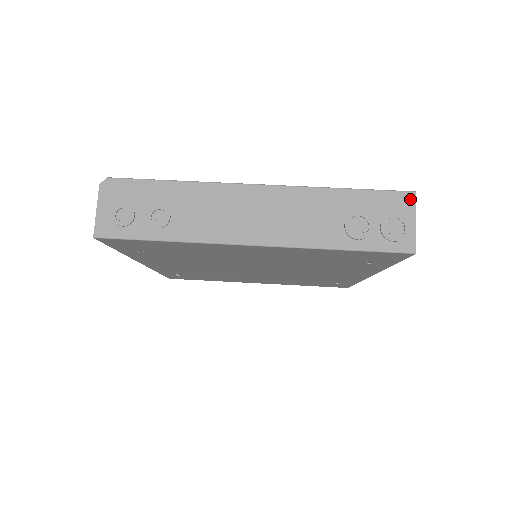
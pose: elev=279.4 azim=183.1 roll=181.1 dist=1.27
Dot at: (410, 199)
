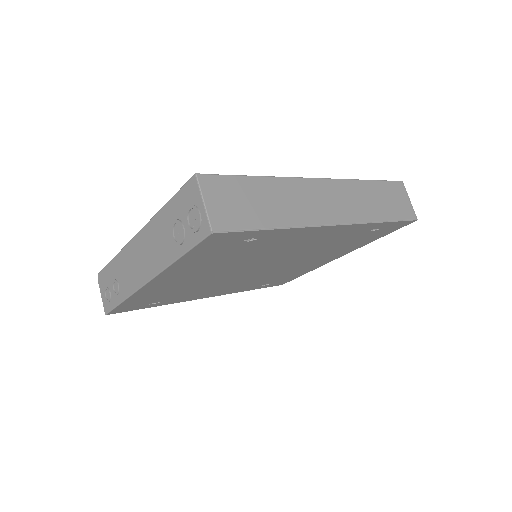
Dot at: (194, 184)
